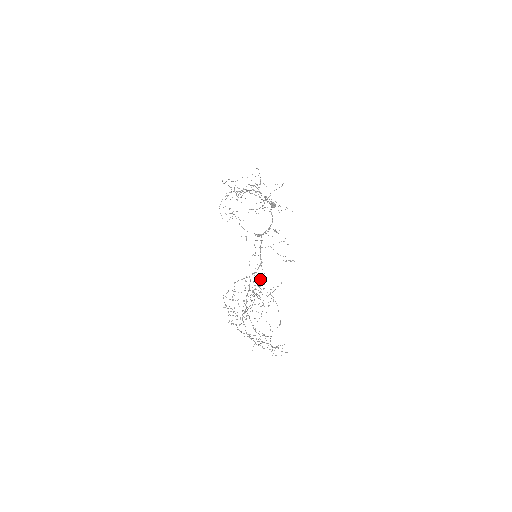
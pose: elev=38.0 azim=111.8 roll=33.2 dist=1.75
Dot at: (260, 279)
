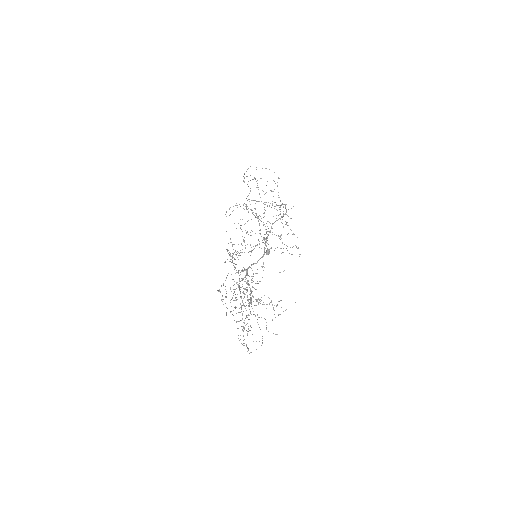
Dot at: occluded
